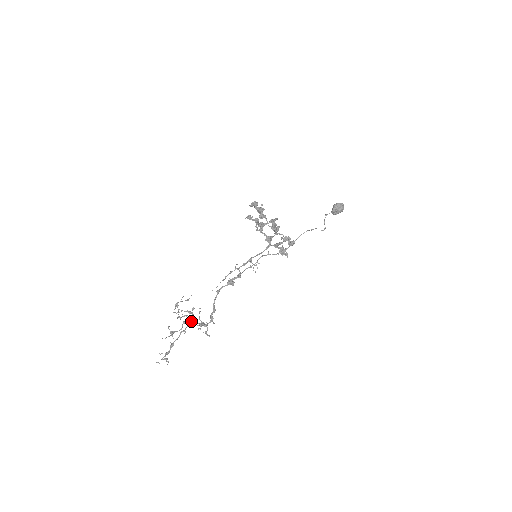
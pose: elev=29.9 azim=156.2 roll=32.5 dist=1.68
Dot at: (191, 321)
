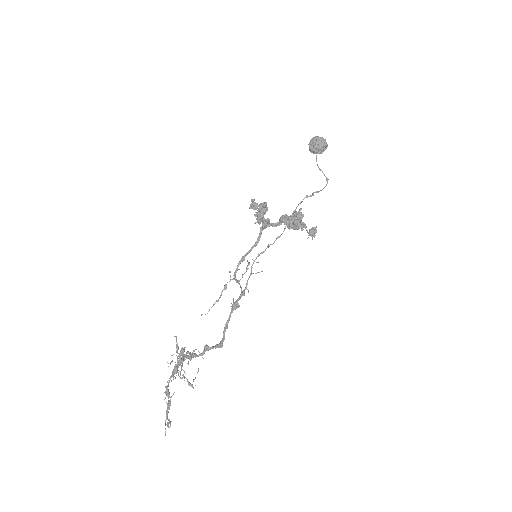
Dot at: occluded
